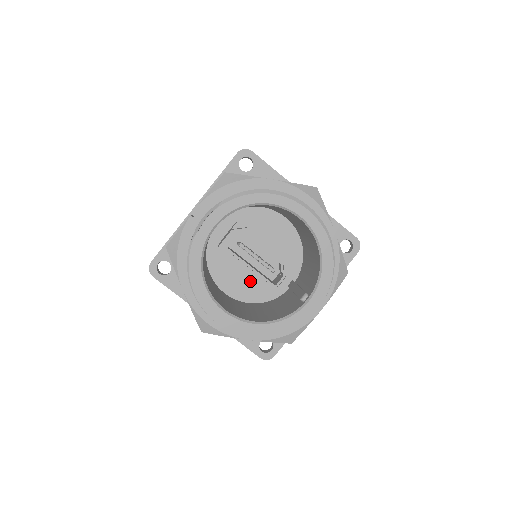
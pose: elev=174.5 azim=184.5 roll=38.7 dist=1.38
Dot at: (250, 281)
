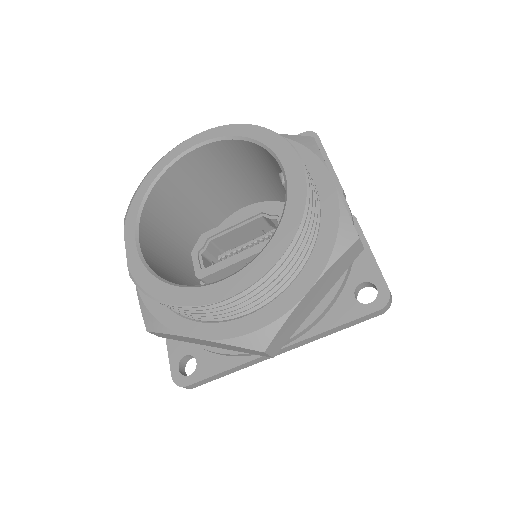
Dot at: occluded
